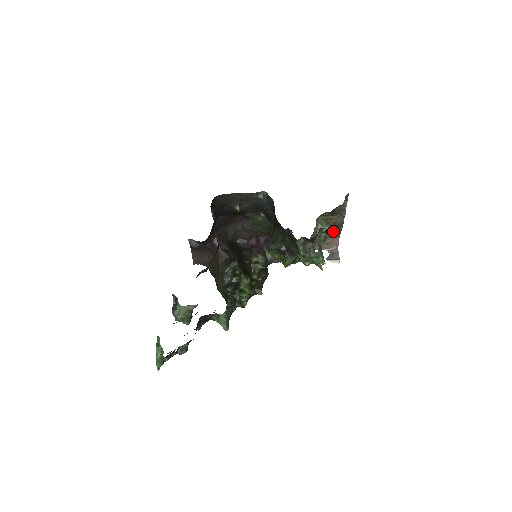
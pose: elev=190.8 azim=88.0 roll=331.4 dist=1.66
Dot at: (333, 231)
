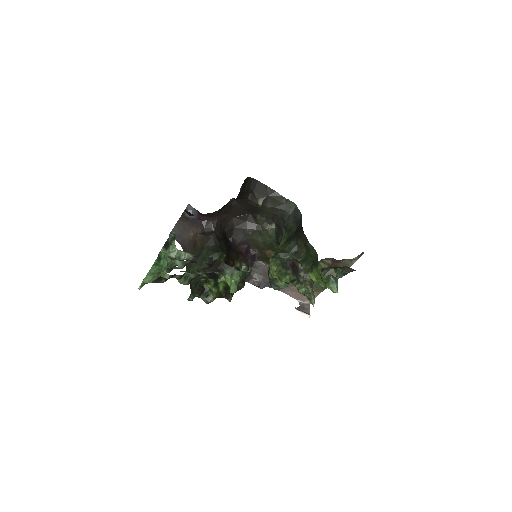
Dot at: (346, 272)
